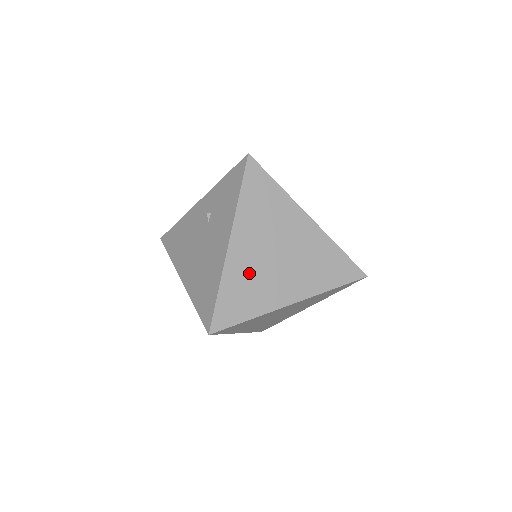
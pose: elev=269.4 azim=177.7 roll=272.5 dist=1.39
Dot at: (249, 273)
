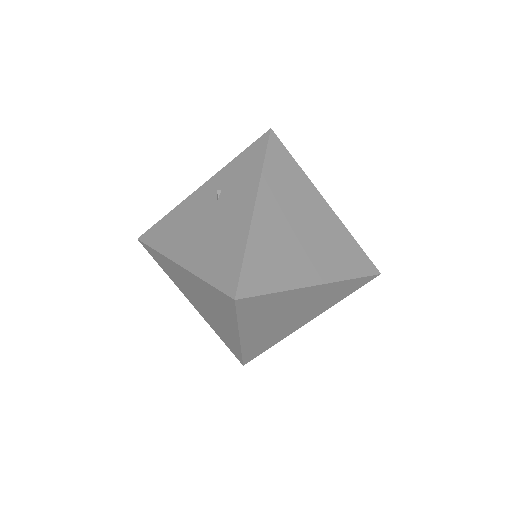
Dot at: (275, 241)
